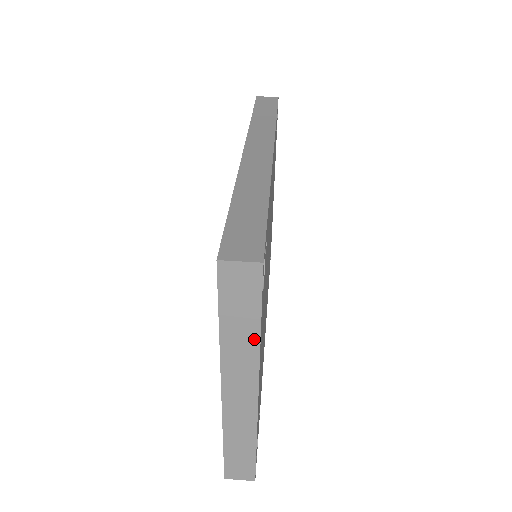
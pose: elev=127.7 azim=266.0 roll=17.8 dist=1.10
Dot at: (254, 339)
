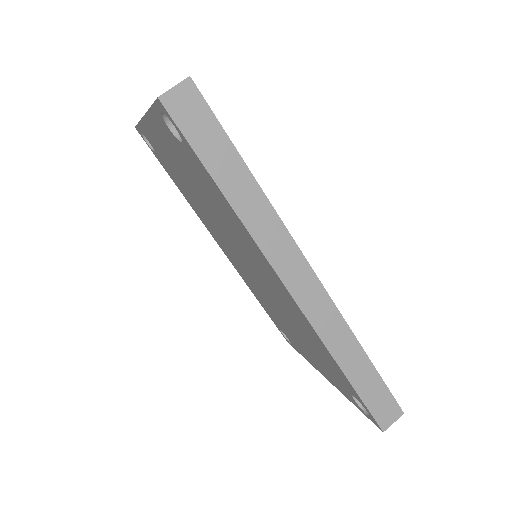
Dot at: occluded
